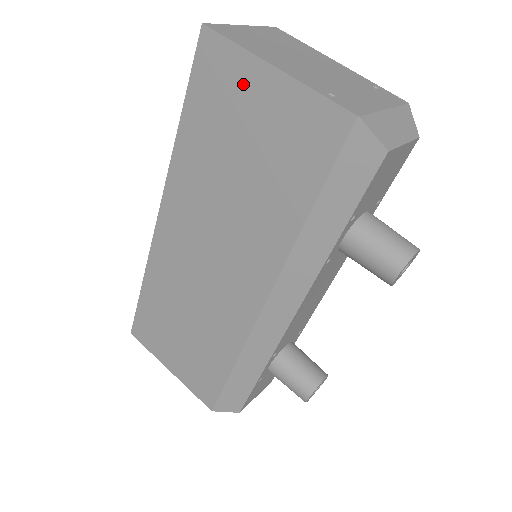
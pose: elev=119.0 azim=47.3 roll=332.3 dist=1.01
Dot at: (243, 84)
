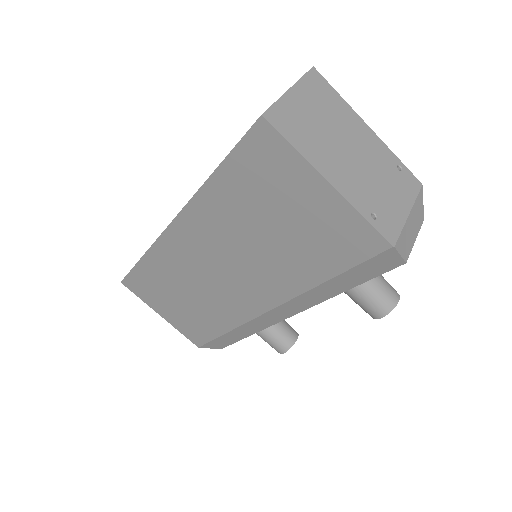
Dot at: (293, 180)
